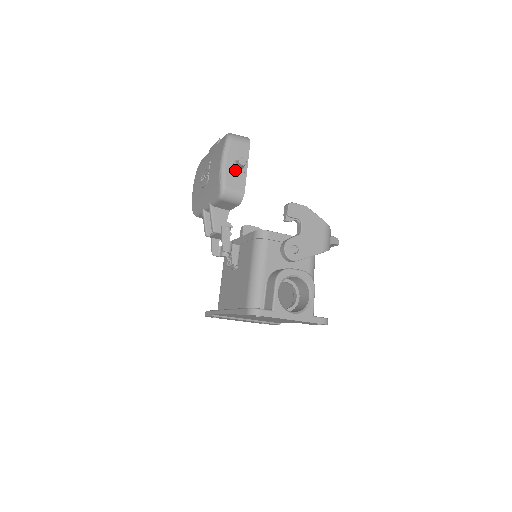
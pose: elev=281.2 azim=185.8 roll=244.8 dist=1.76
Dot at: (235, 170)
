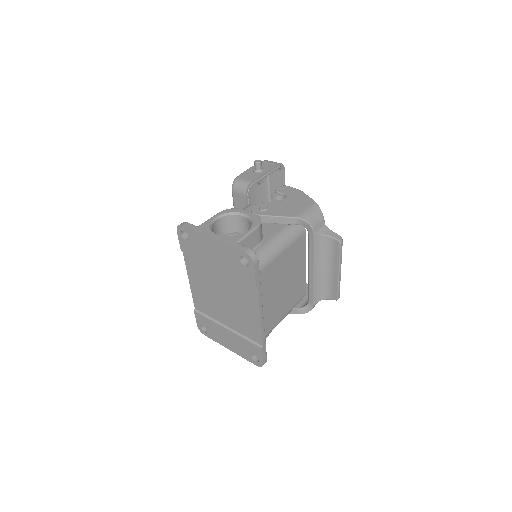
Dot at: (253, 172)
